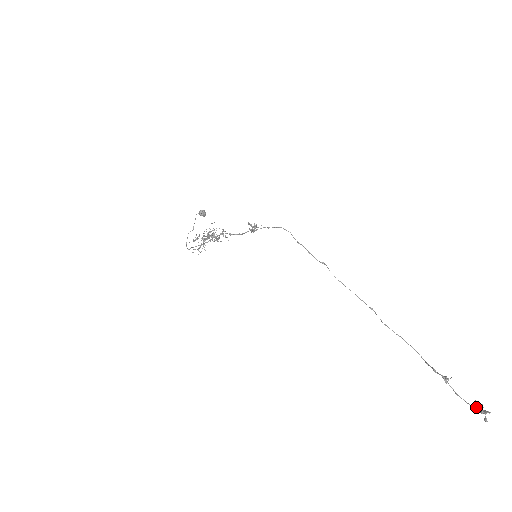
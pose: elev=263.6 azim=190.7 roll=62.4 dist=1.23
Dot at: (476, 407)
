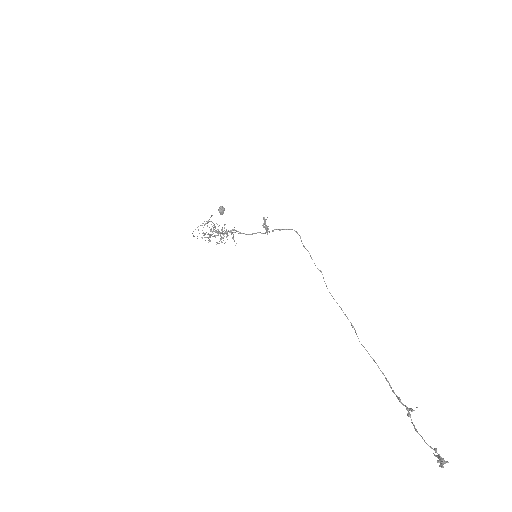
Dot at: (435, 449)
